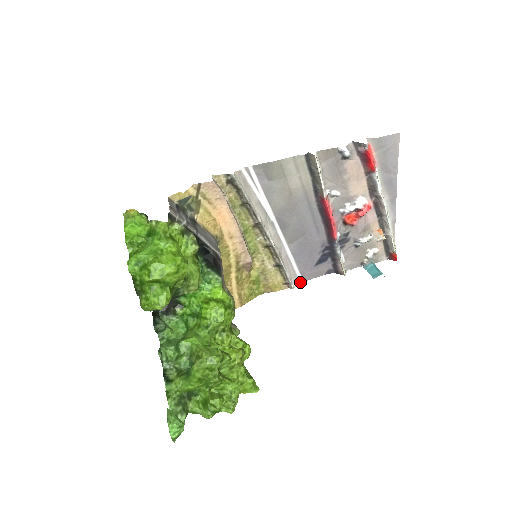
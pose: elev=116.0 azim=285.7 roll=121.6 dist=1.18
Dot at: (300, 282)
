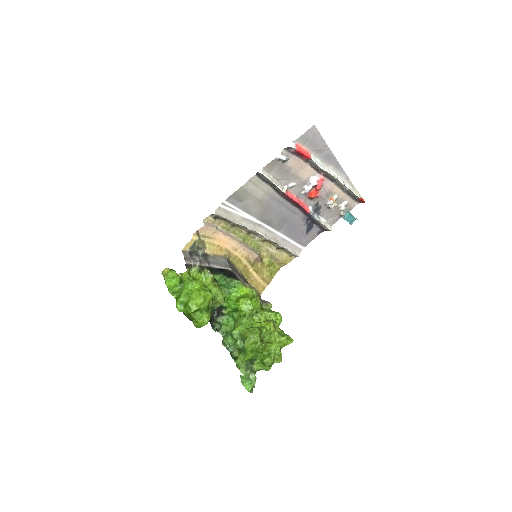
Dot at: (302, 249)
